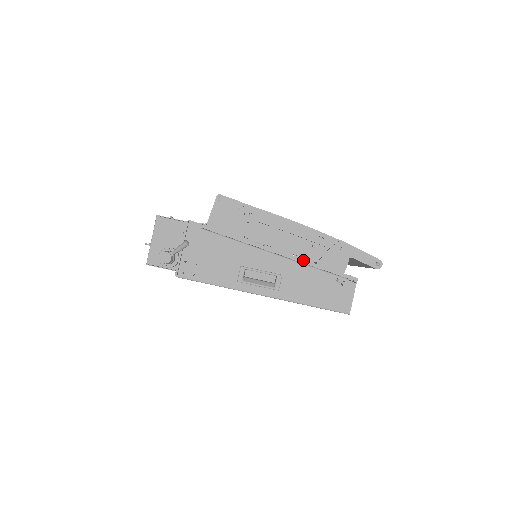
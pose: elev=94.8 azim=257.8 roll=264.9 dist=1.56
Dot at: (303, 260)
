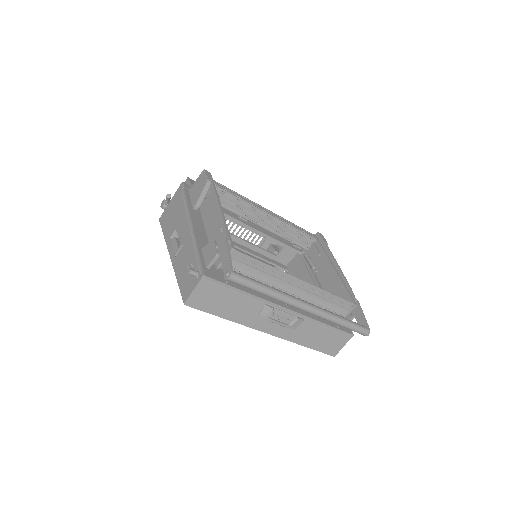
Dot at: (195, 239)
